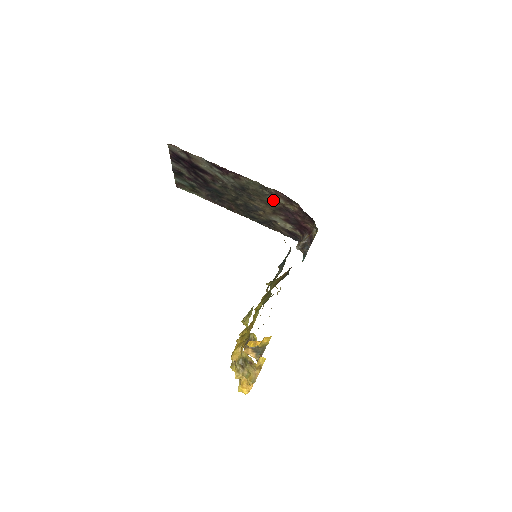
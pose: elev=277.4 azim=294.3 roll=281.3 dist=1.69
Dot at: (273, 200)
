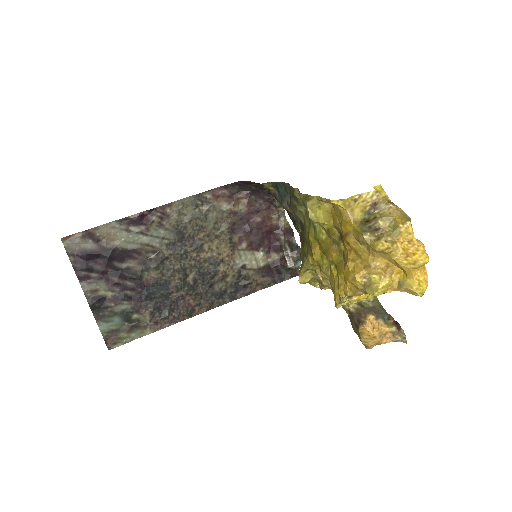
Dot at: (218, 217)
